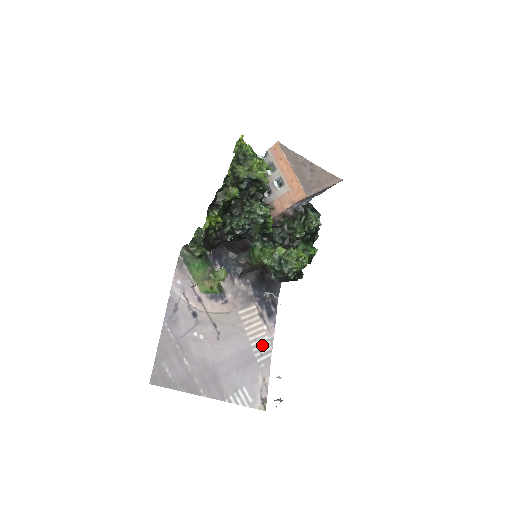
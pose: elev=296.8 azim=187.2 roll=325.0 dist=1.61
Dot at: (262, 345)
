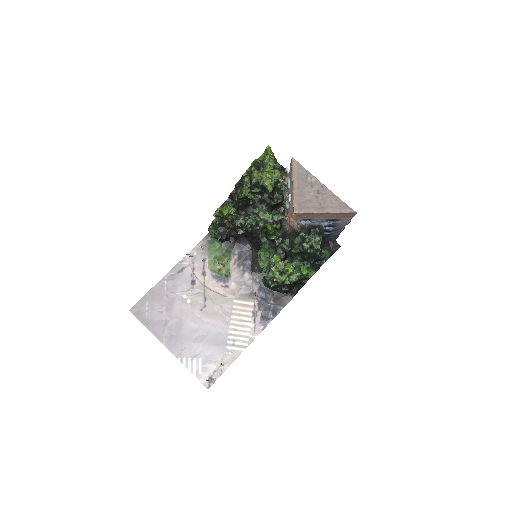
Dot at: (239, 337)
